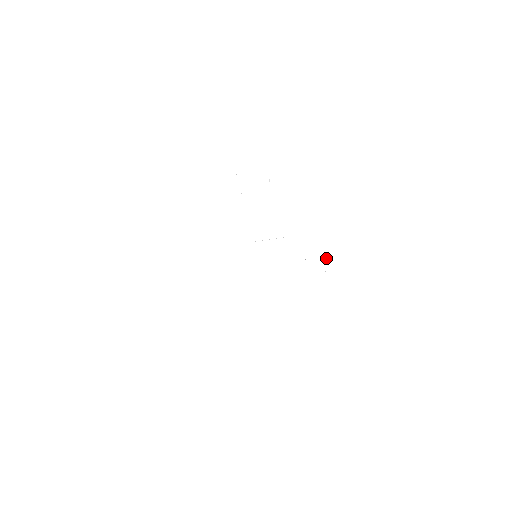
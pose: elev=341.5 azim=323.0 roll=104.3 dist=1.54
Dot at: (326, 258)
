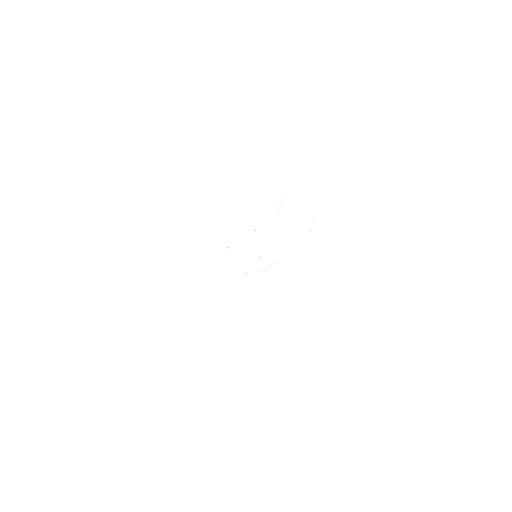
Dot at: occluded
